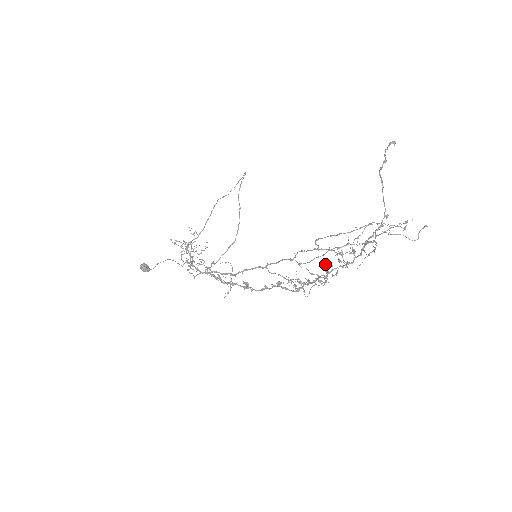
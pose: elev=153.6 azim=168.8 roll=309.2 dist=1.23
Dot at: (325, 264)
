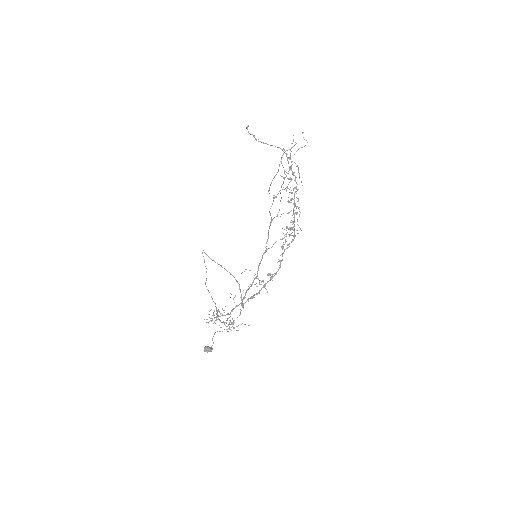
Dot at: occluded
